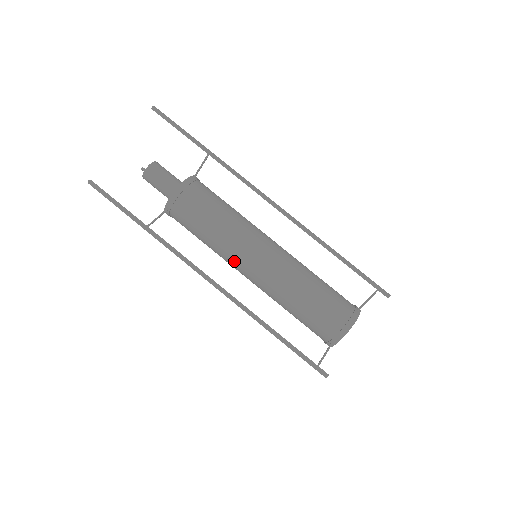
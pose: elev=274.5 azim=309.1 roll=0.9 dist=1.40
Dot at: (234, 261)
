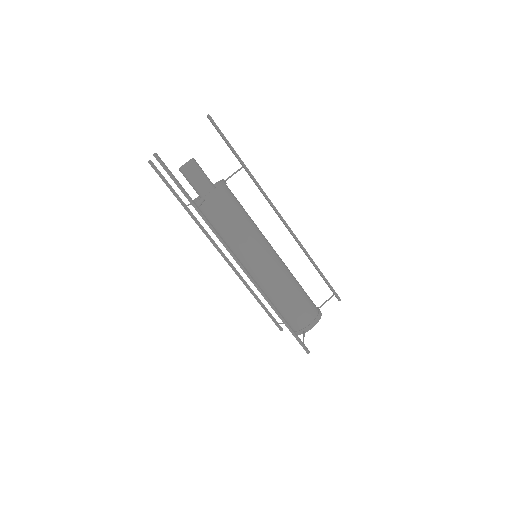
Dot at: (249, 255)
